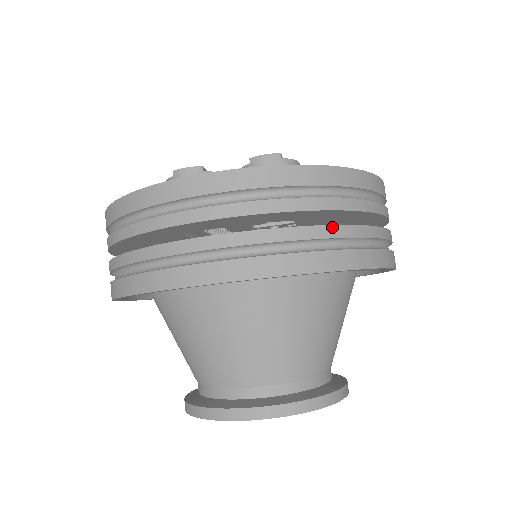
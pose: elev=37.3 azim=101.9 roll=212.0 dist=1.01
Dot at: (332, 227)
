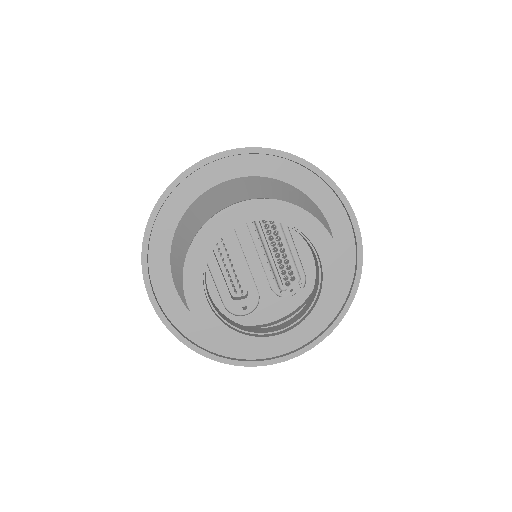
Dot at: occluded
